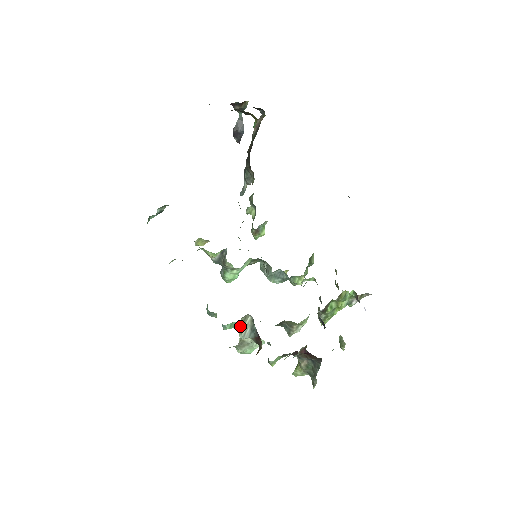
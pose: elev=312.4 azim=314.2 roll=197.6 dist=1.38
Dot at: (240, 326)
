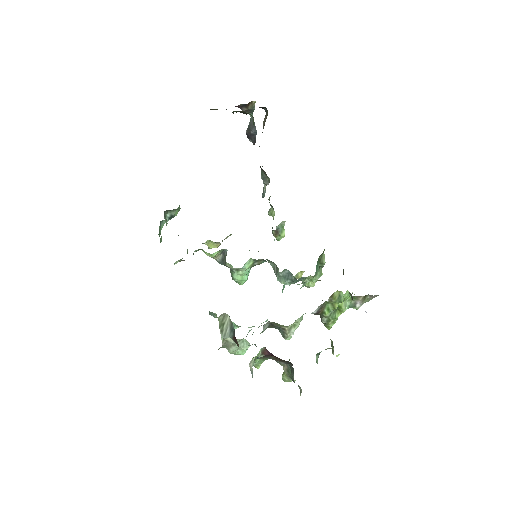
Dot at: (220, 325)
